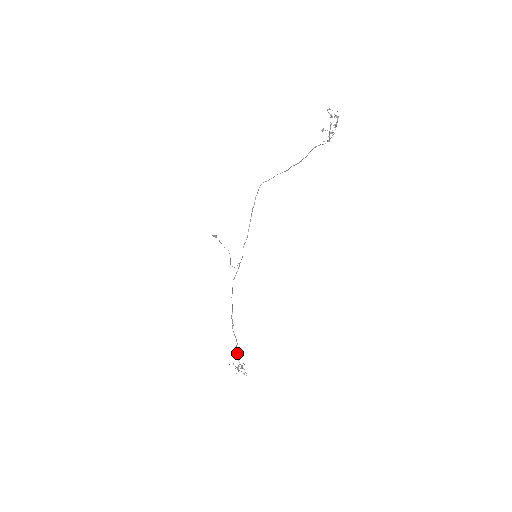
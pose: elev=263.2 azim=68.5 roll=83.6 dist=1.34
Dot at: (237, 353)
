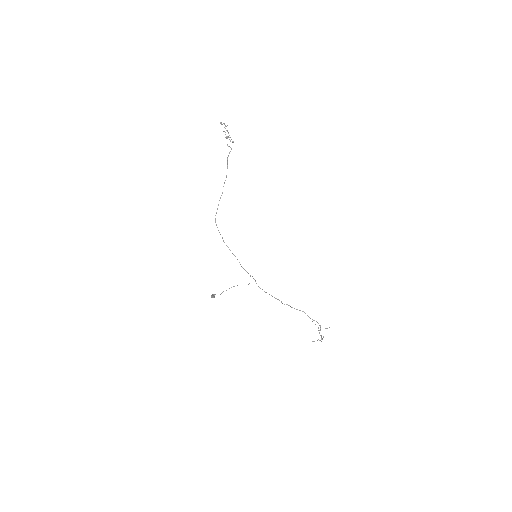
Dot at: (310, 318)
